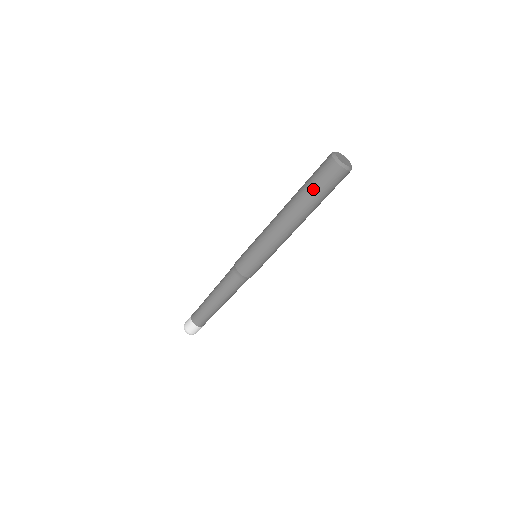
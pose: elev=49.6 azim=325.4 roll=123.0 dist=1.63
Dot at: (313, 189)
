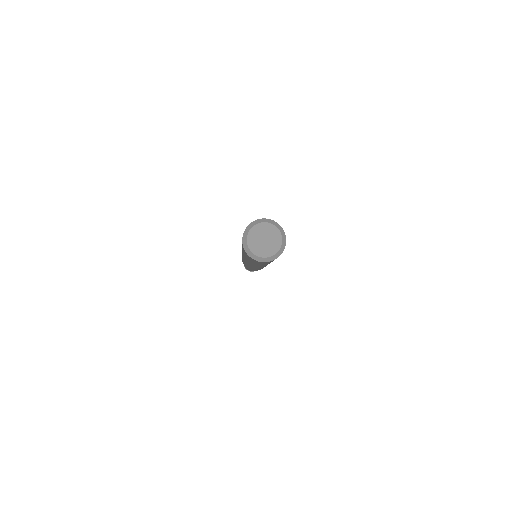
Dot at: occluded
